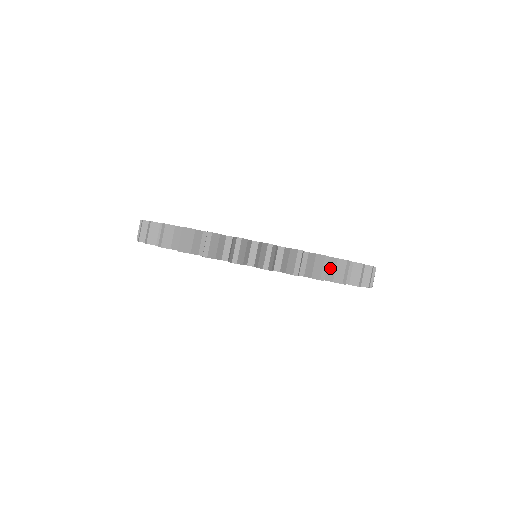
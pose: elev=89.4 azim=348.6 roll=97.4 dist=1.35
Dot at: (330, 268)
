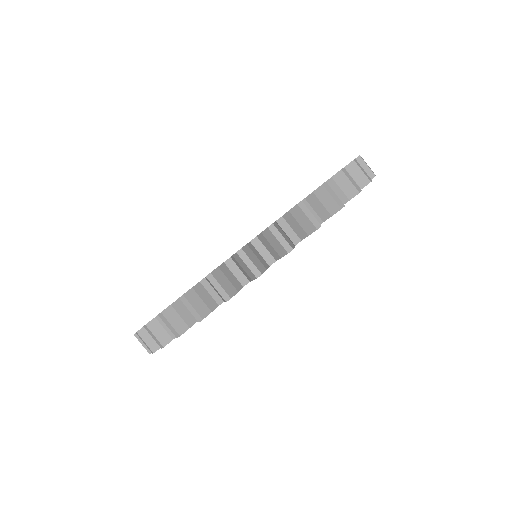
Dot at: occluded
